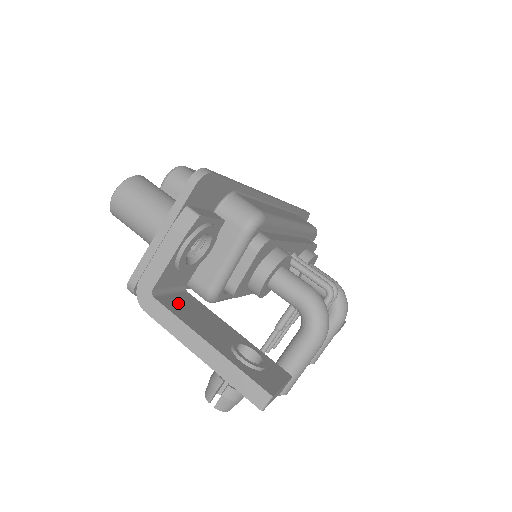
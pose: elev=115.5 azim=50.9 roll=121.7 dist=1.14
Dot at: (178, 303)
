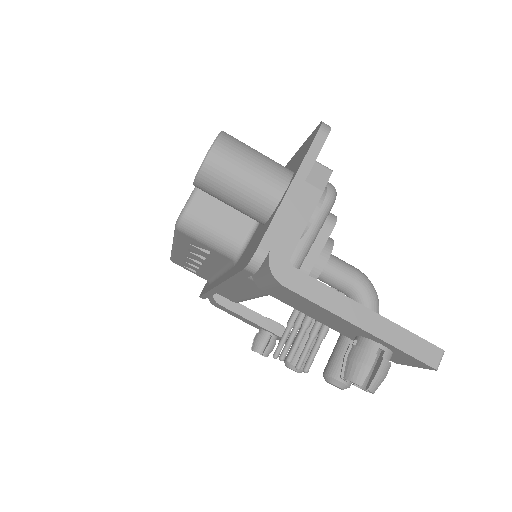
Dot at: occluded
